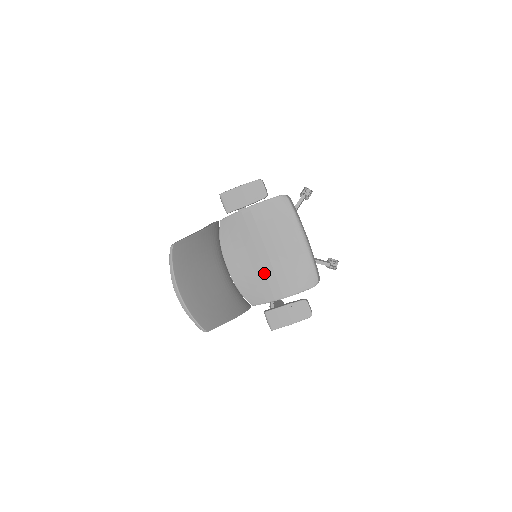
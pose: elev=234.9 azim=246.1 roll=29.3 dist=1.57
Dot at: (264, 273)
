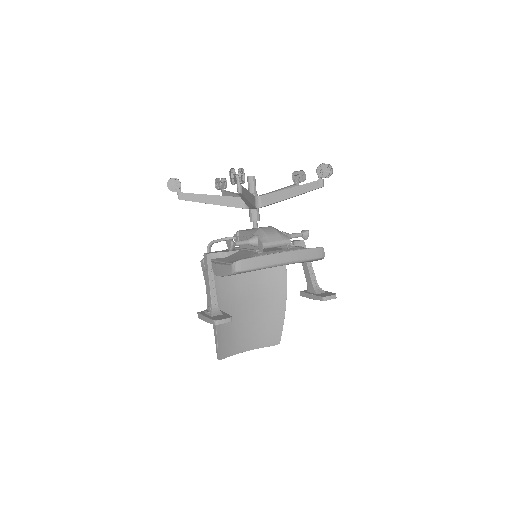
Dot at: occluded
